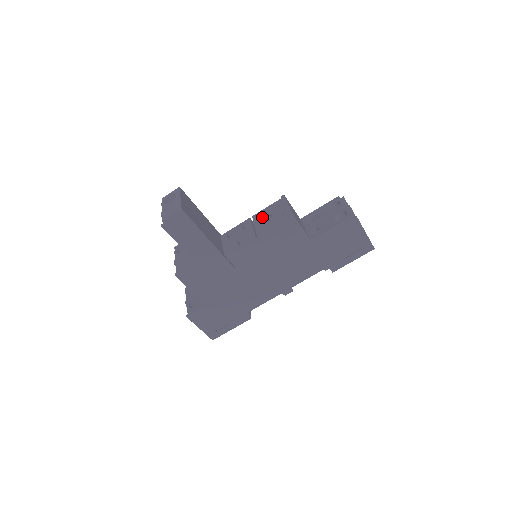
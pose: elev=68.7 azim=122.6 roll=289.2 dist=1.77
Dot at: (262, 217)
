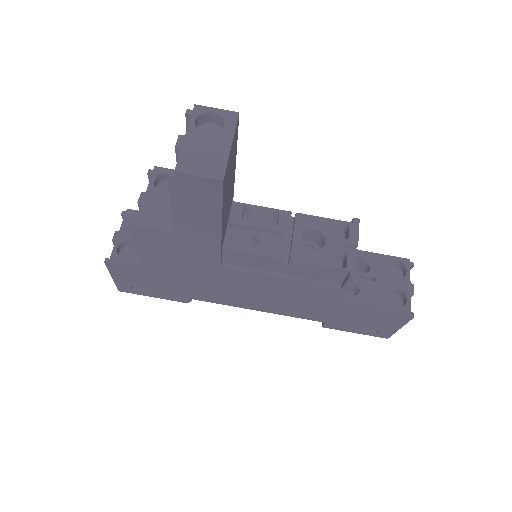
Dot at: (310, 230)
